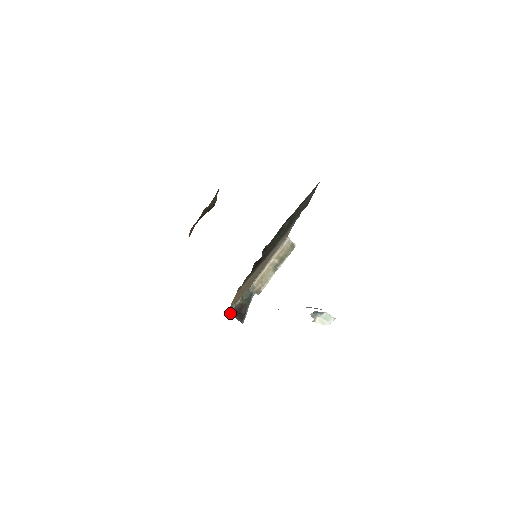
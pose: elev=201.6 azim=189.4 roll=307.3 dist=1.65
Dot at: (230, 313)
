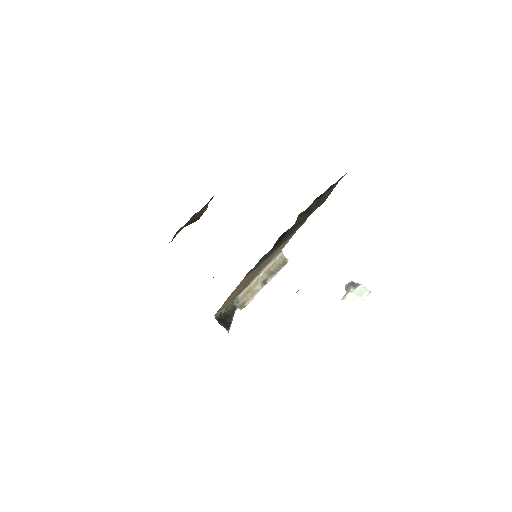
Dot at: (216, 318)
